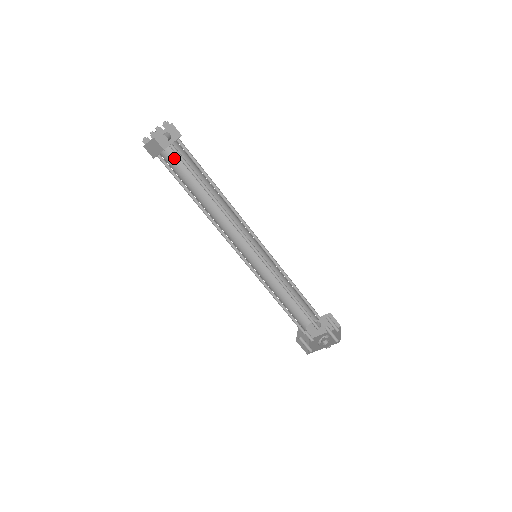
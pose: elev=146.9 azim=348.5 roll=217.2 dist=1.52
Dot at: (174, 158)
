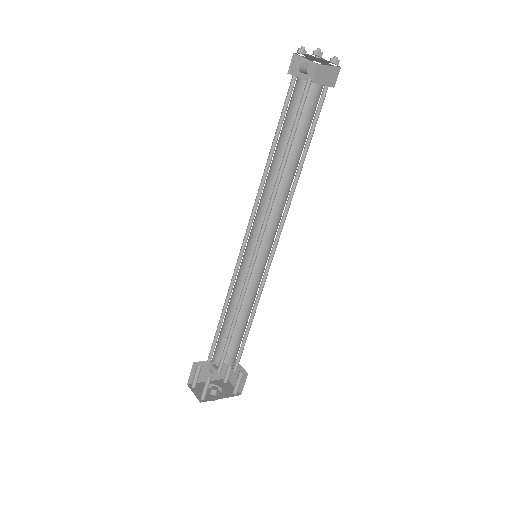
Dot at: (293, 93)
